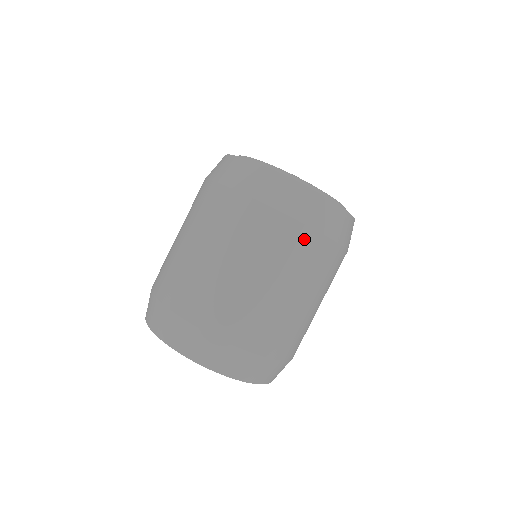
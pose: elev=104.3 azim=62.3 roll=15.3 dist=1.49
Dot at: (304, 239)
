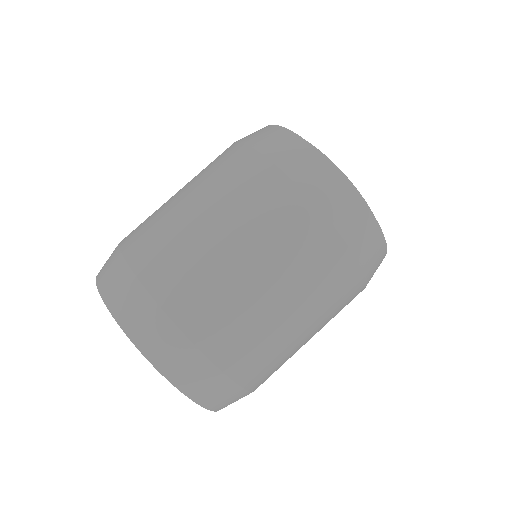
Dot at: (294, 206)
